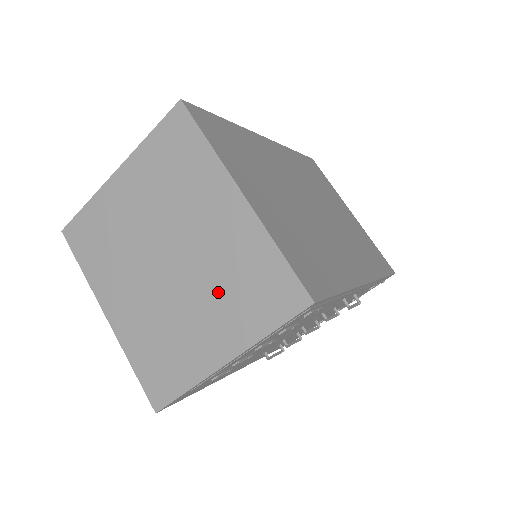
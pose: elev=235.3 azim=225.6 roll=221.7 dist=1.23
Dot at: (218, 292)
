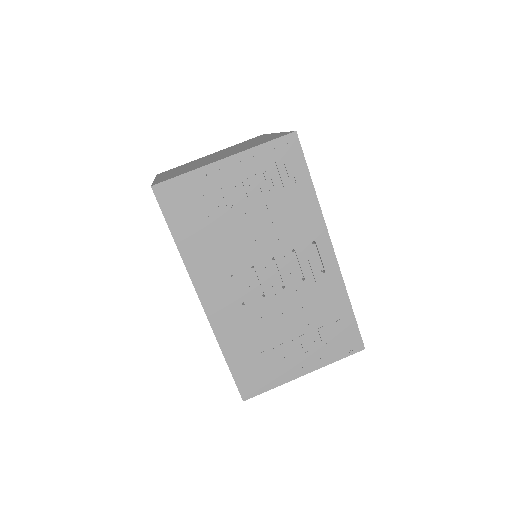
Dot at: (240, 149)
